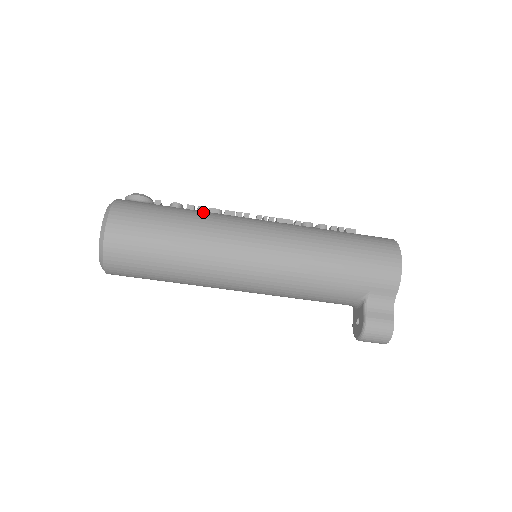
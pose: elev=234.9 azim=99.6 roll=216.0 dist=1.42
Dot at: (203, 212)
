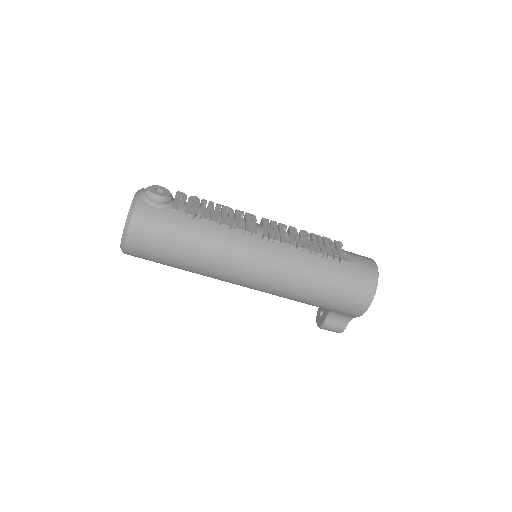
Dot at: (214, 231)
